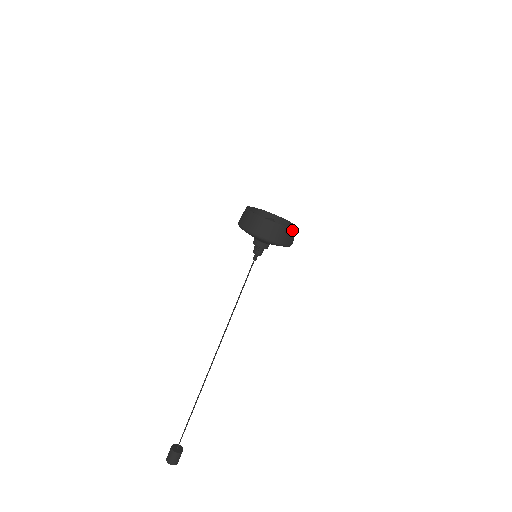
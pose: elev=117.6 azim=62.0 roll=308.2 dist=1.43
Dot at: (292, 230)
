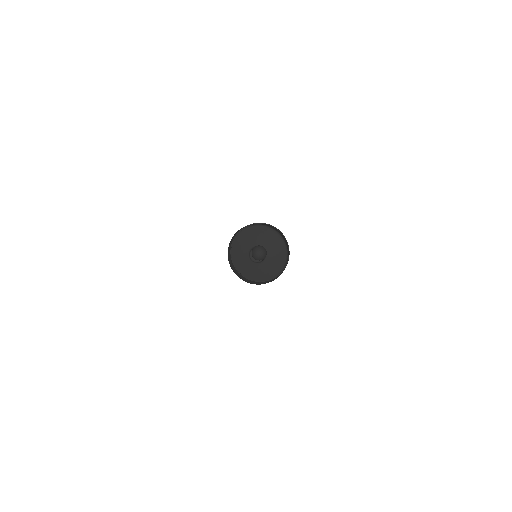
Dot at: occluded
